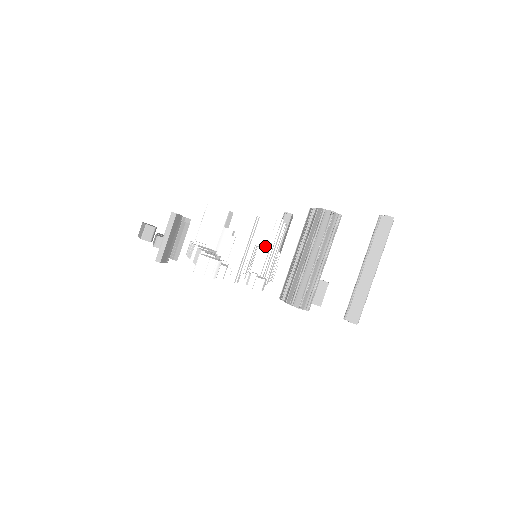
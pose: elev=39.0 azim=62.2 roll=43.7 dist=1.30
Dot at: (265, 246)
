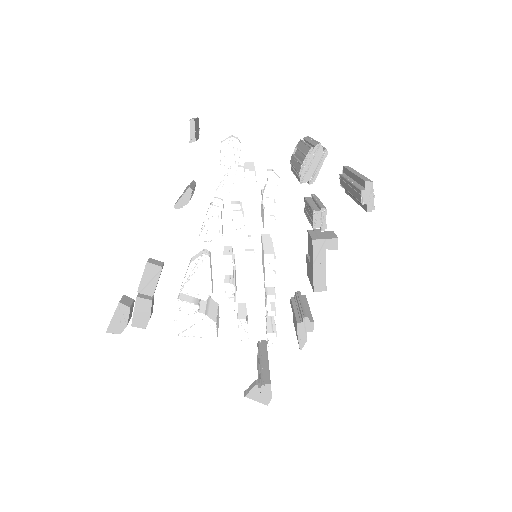
Dot at: occluded
